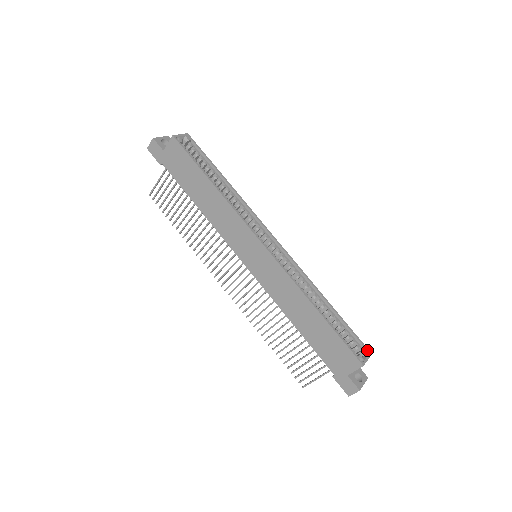
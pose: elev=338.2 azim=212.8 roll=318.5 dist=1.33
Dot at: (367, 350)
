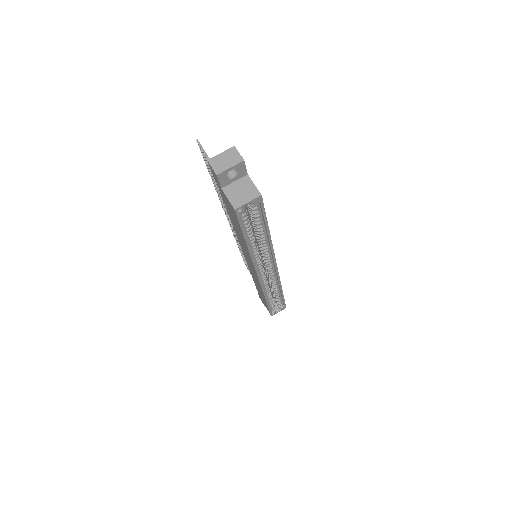
Dot at: (284, 308)
